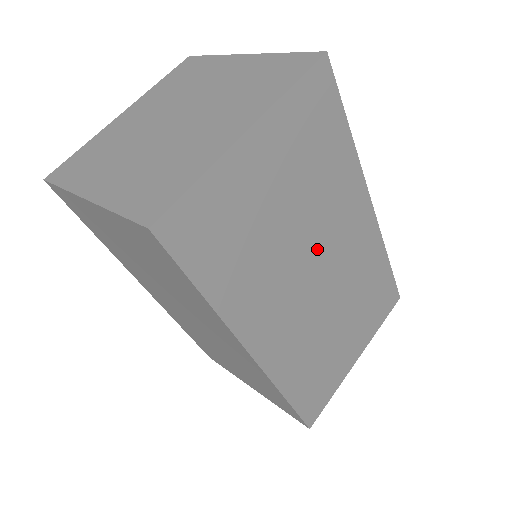
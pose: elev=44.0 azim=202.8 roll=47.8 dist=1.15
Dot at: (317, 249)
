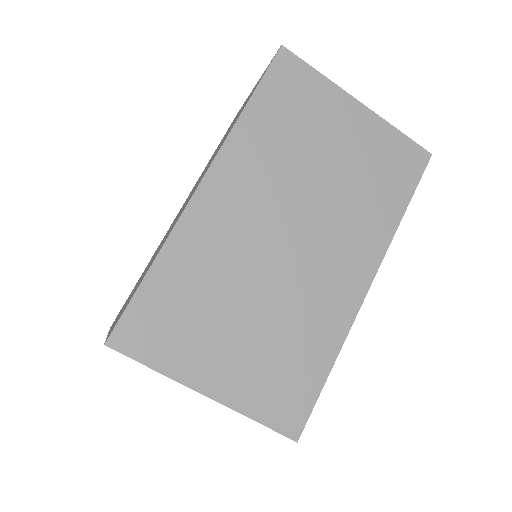
Dot at: (311, 224)
